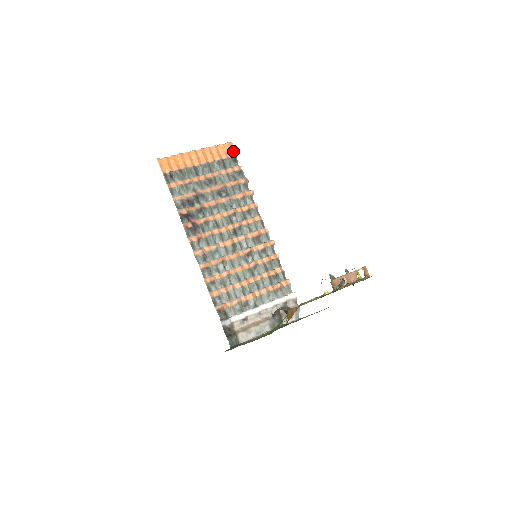
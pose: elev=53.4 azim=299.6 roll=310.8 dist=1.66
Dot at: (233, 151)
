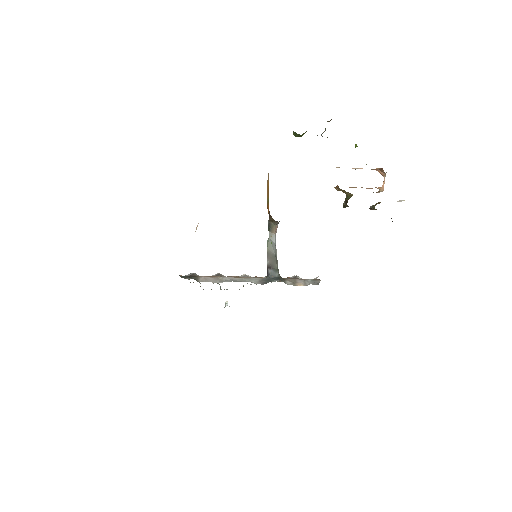
Dot at: occluded
